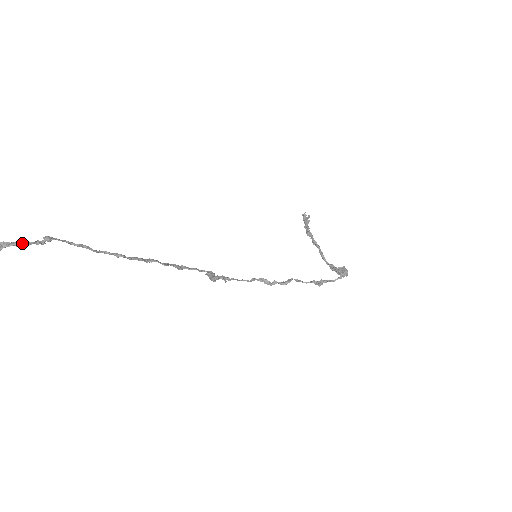
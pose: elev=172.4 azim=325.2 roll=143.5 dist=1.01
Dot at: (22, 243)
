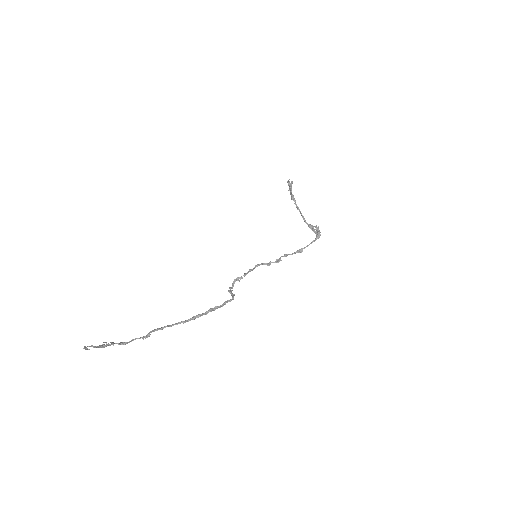
Dot at: occluded
